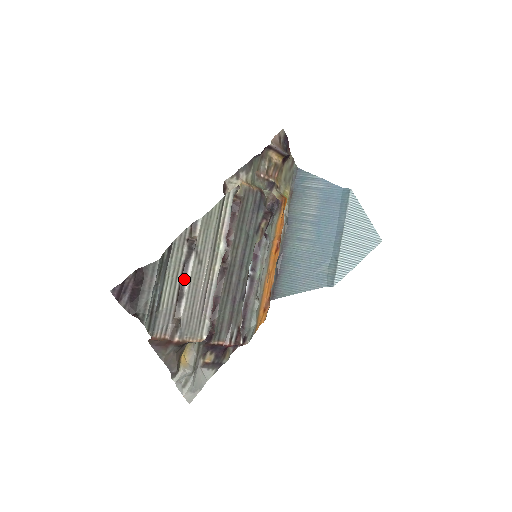
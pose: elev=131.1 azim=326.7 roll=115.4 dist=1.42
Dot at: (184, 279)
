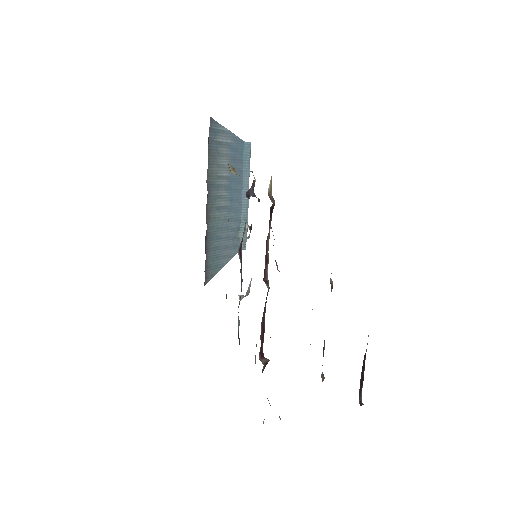
Dot at: occluded
